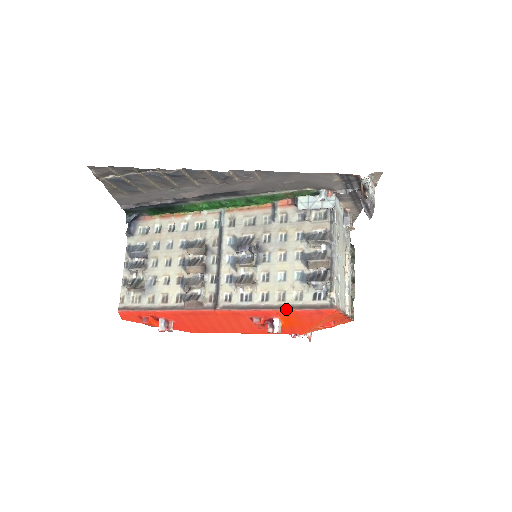
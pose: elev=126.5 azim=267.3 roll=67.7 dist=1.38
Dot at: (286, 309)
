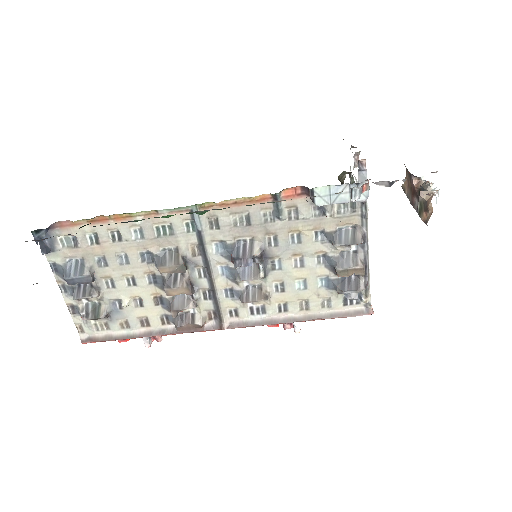
Dot at: (313, 320)
